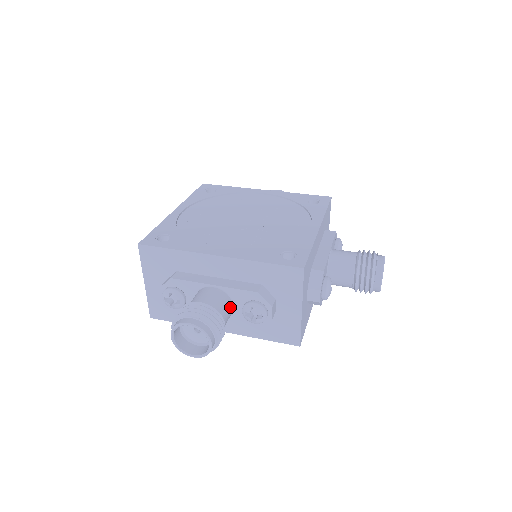
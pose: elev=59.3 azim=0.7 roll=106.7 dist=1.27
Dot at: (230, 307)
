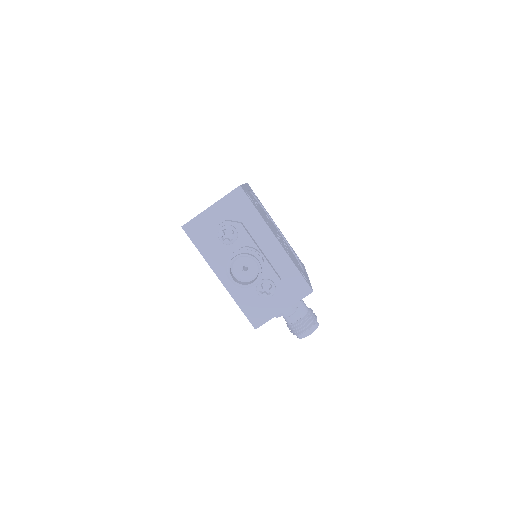
Dot at: occluded
